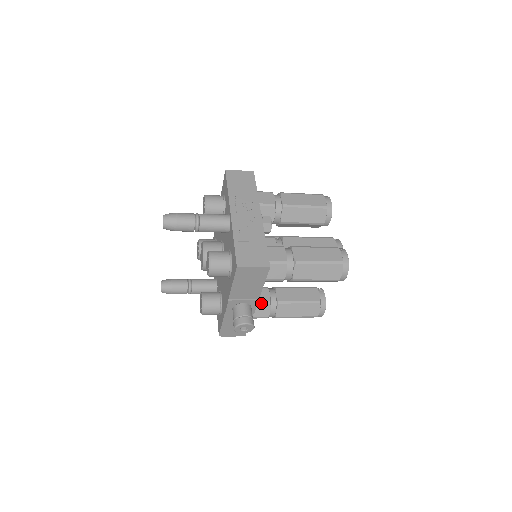
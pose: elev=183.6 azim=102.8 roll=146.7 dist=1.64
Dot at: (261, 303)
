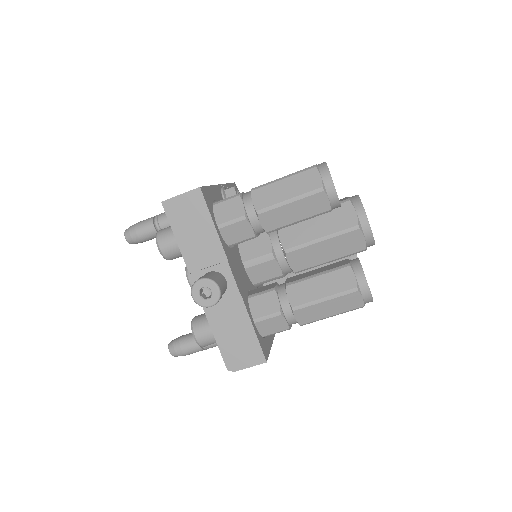
Dot at: (262, 293)
